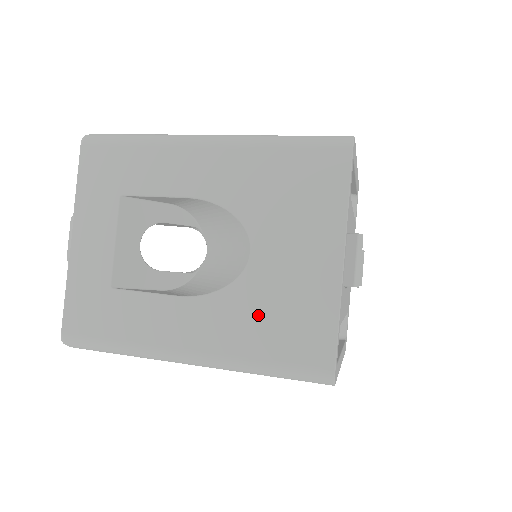
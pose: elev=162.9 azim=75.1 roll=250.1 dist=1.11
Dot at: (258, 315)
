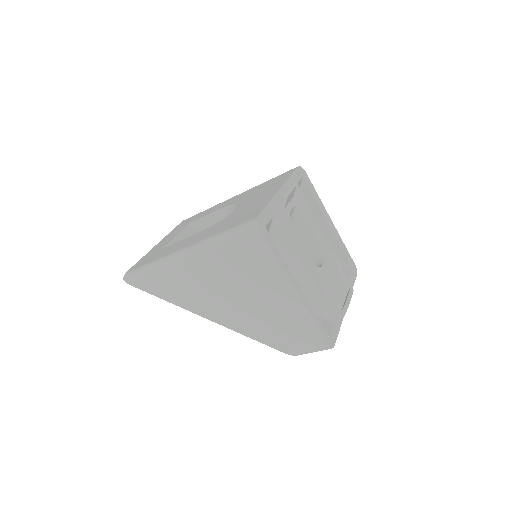
Dot at: (229, 221)
